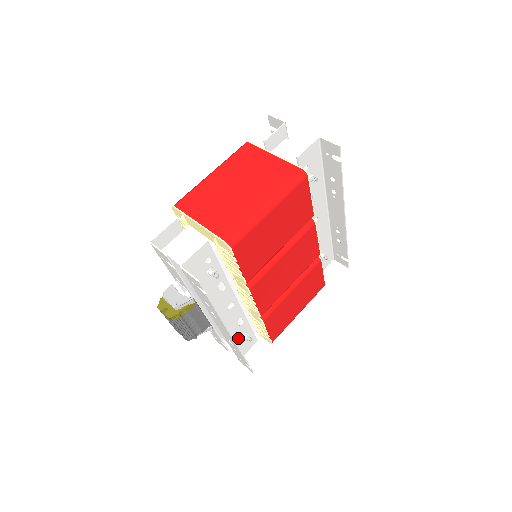
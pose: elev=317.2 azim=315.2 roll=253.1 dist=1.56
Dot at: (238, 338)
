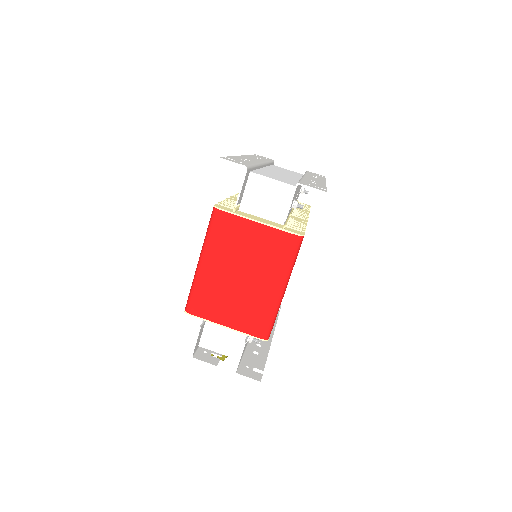
Dot at: occluded
